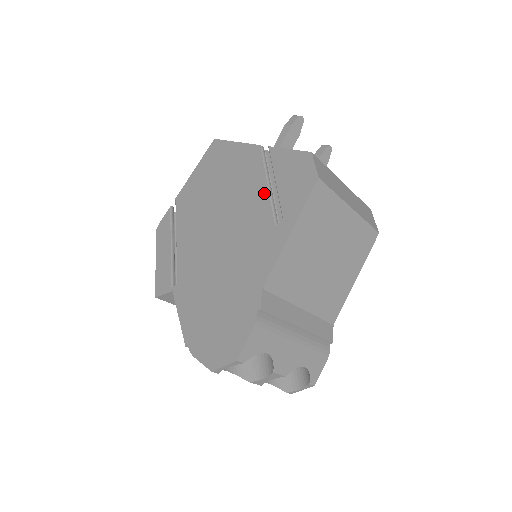
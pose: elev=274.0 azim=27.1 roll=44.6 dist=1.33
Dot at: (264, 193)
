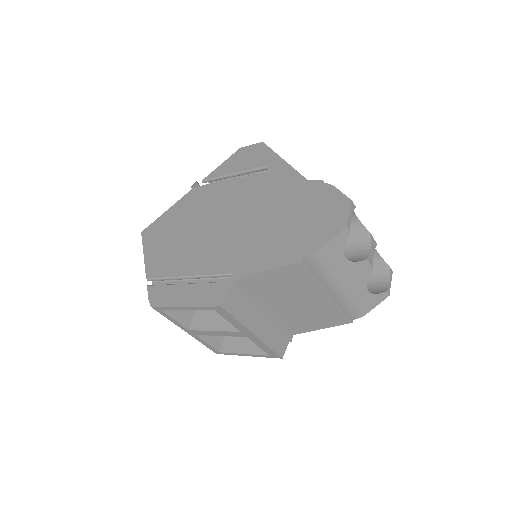
Dot at: (234, 182)
